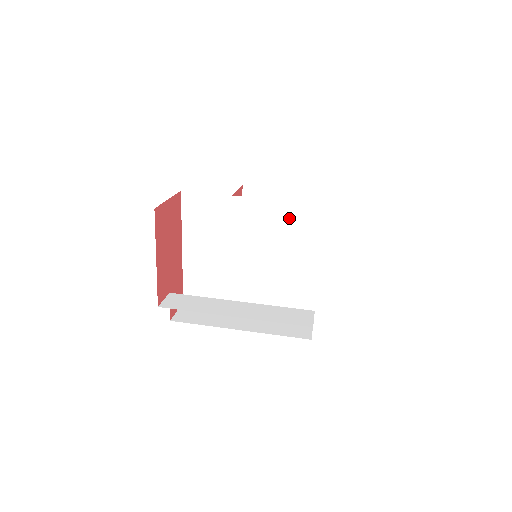
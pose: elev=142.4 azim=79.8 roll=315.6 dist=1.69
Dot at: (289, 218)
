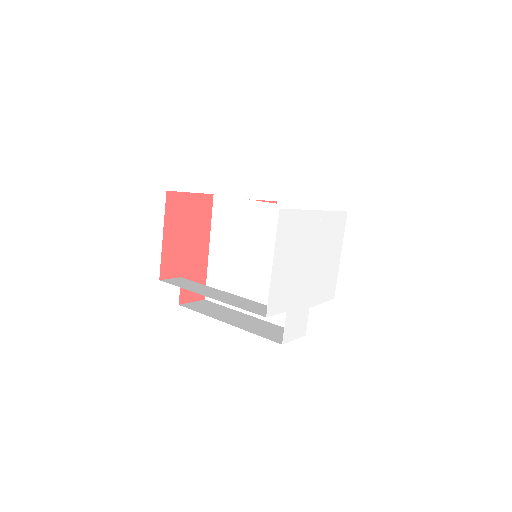
Dot at: occluded
